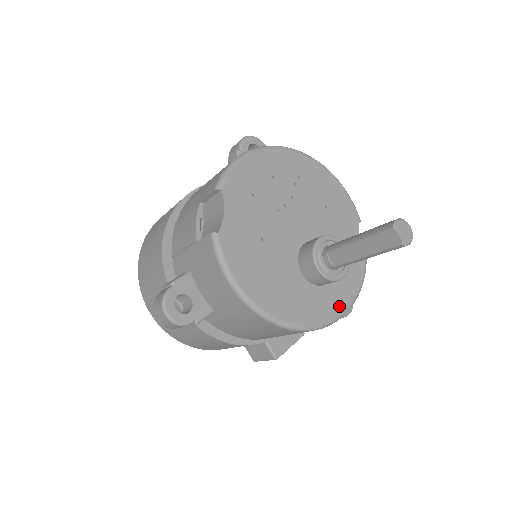
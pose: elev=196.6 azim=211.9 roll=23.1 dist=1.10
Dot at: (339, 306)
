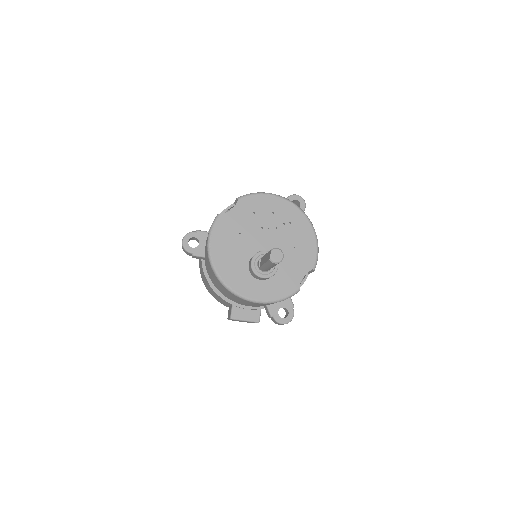
Dot at: (257, 295)
